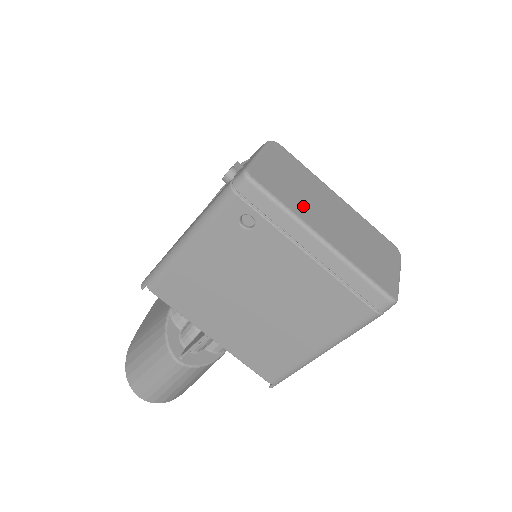
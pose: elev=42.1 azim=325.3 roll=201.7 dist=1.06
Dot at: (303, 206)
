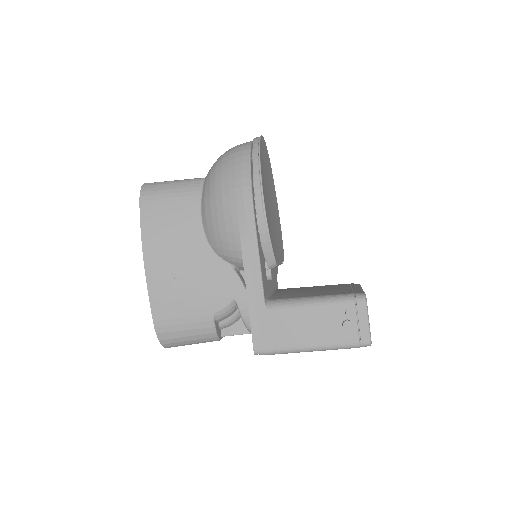
Dot at: occluded
